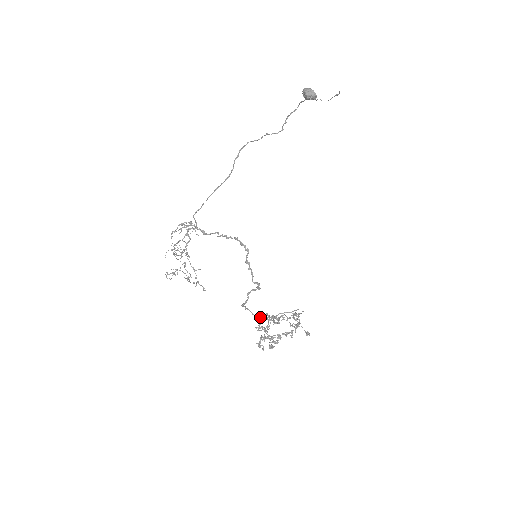
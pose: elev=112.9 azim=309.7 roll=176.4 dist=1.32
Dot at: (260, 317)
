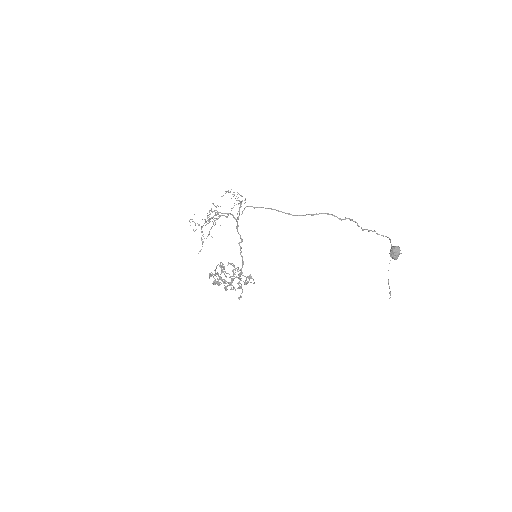
Dot at: (229, 263)
